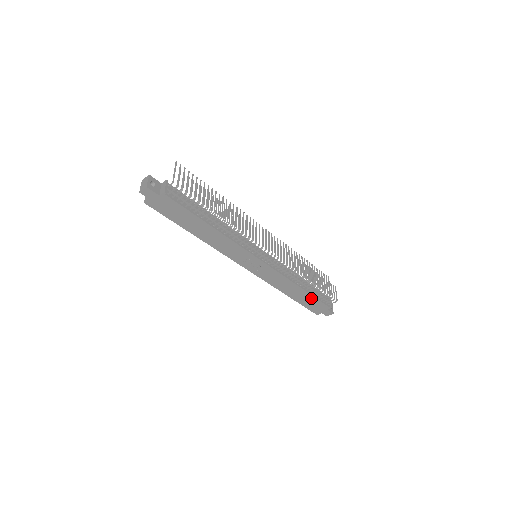
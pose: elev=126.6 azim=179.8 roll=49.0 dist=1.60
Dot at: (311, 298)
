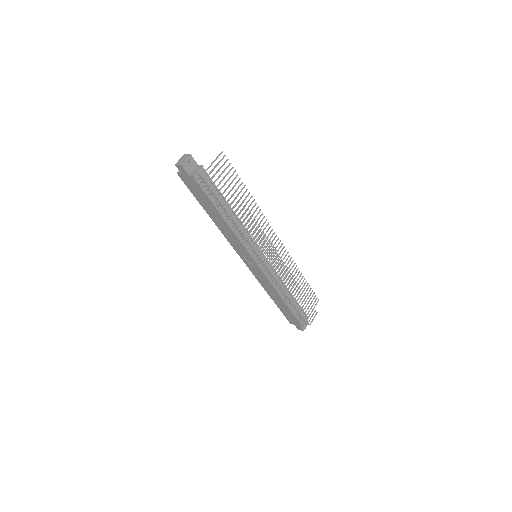
Dot at: (289, 310)
